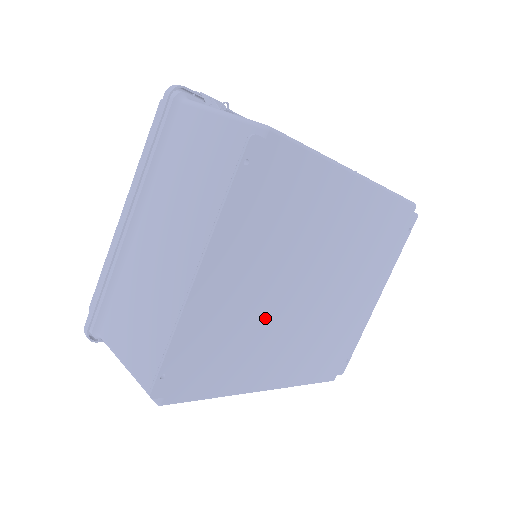
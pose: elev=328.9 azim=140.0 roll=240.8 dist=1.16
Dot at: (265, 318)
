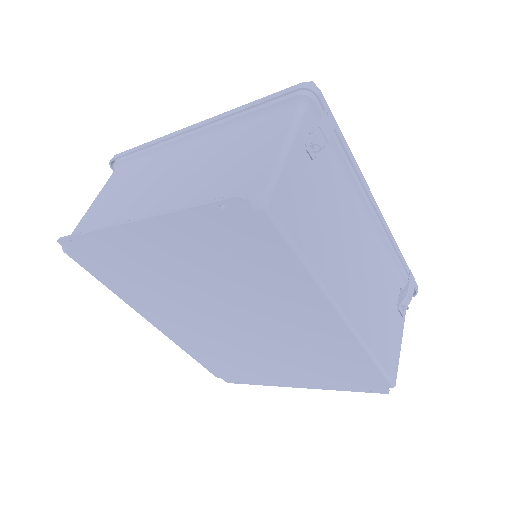
Dot at: (177, 295)
